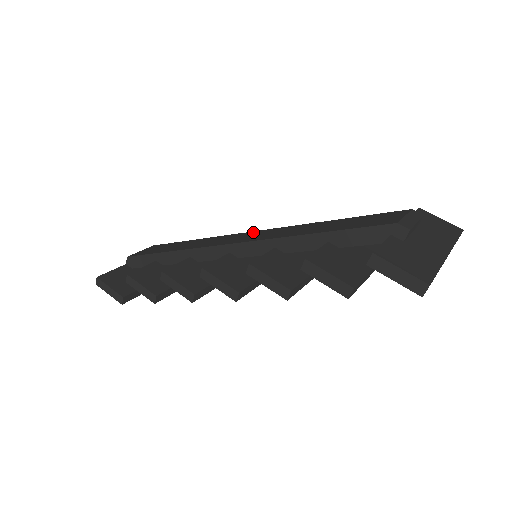
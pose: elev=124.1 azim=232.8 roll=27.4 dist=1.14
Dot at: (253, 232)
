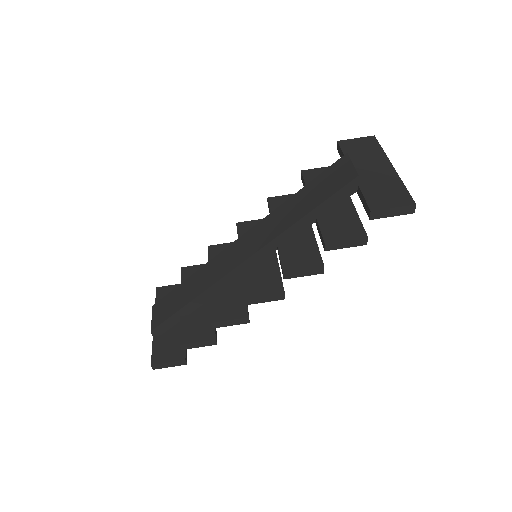
Dot at: (238, 242)
